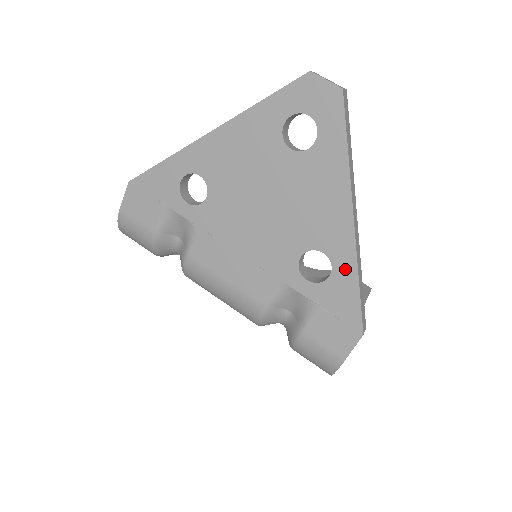
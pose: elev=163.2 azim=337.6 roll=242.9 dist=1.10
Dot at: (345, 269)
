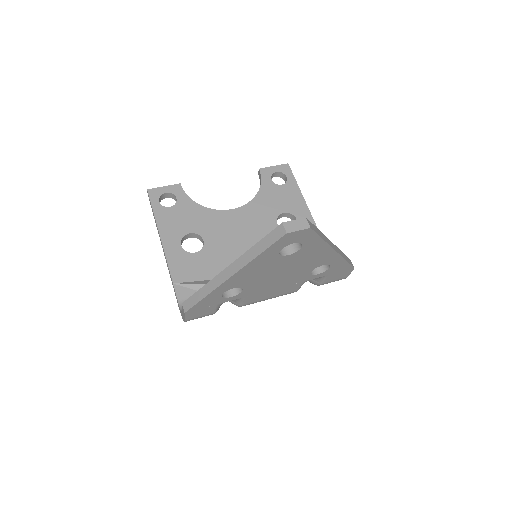
Dot at: (337, 262)
